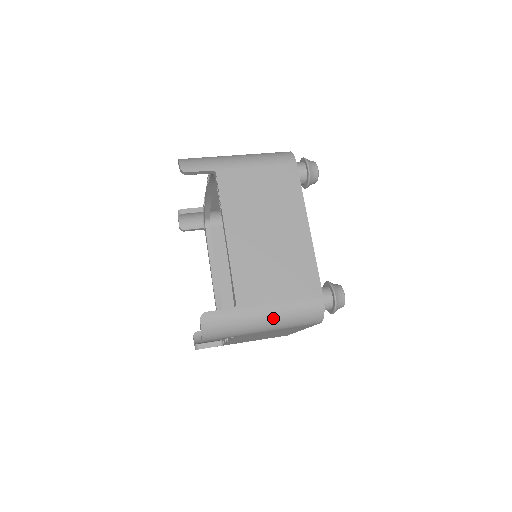
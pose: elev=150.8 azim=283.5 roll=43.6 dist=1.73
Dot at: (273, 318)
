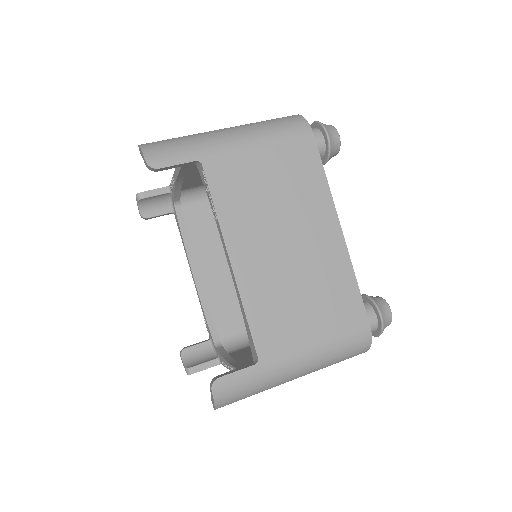
Dot at: (308, 365)
